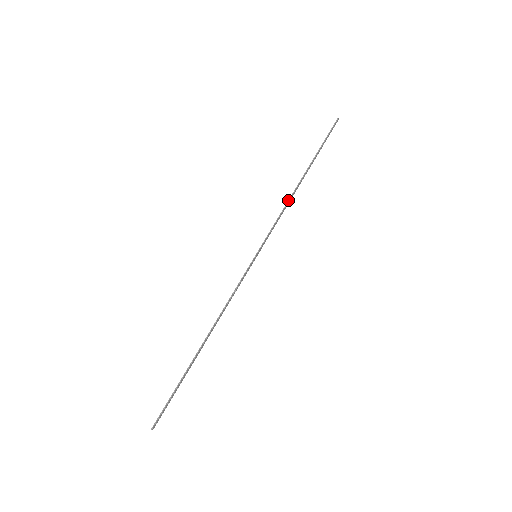
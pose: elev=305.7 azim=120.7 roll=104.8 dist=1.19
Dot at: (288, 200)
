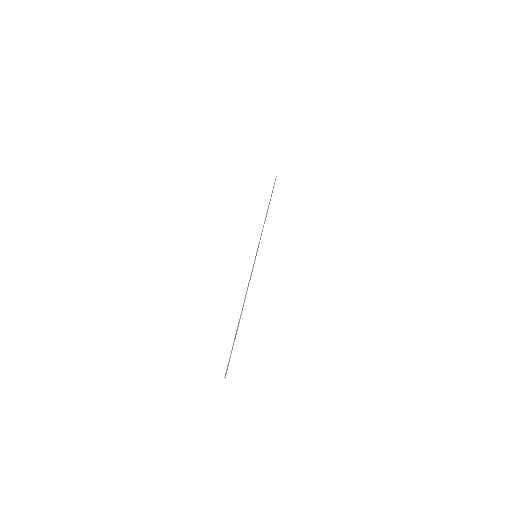
Dot at: (264, 222)
